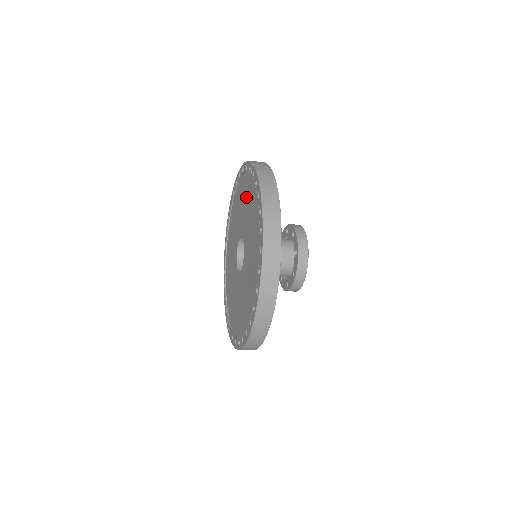
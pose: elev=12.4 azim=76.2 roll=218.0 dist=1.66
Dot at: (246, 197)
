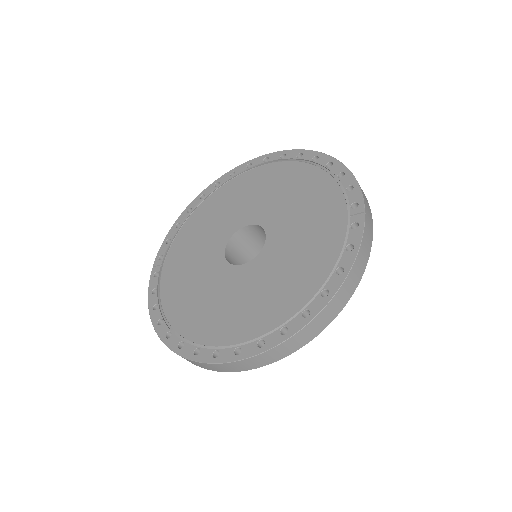
Dot at: (316, 215)
